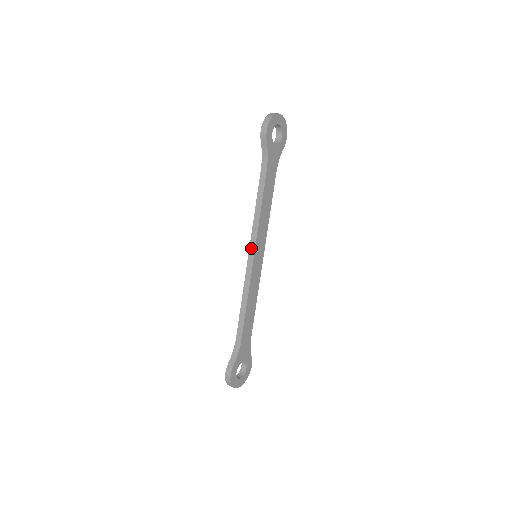
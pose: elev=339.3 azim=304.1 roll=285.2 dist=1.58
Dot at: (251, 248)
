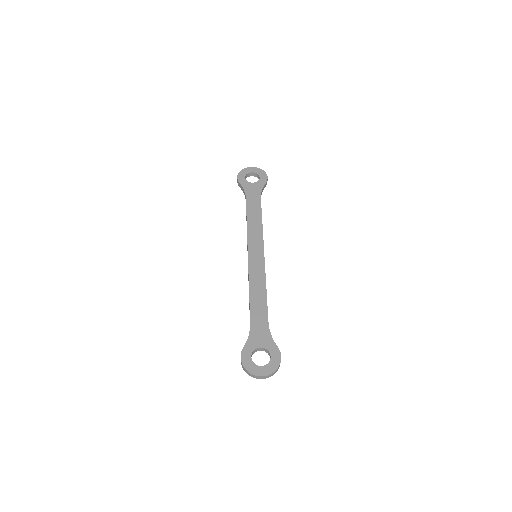
Dot at: occluded
